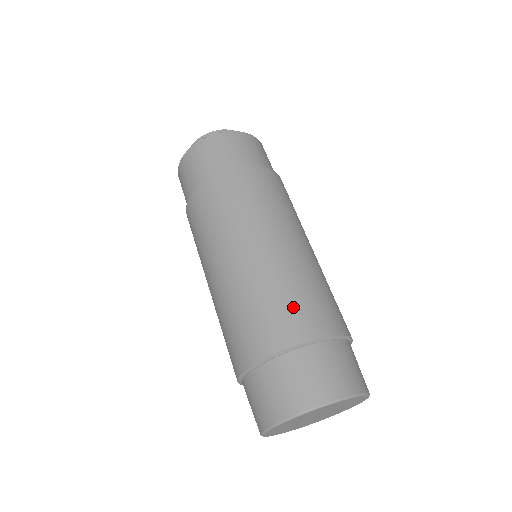
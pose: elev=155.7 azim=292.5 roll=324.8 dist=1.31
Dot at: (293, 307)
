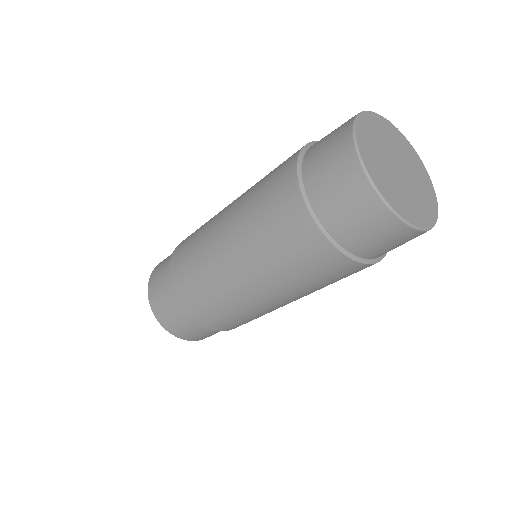
Dot at: occluded
